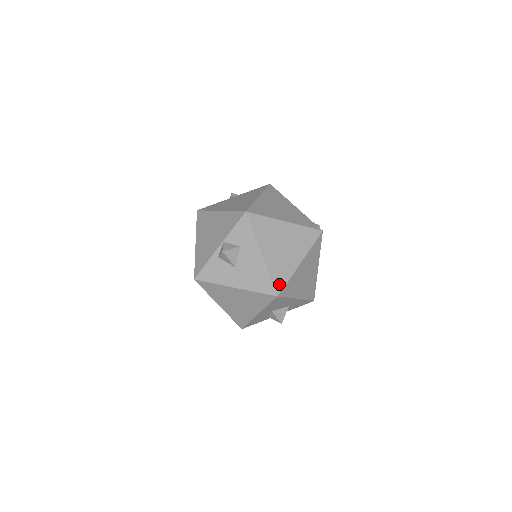
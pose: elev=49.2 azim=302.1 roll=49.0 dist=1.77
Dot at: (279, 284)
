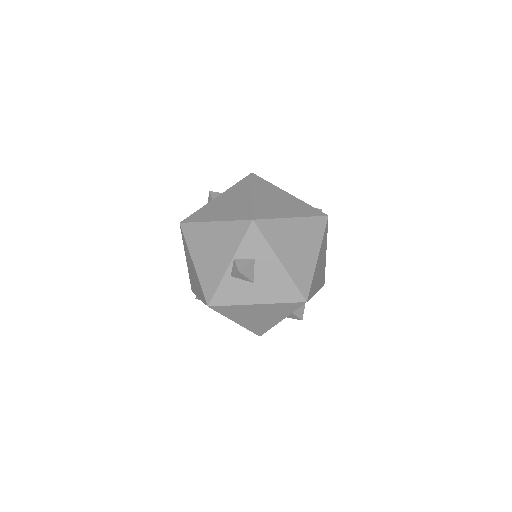
Dot at: (305, 288)
